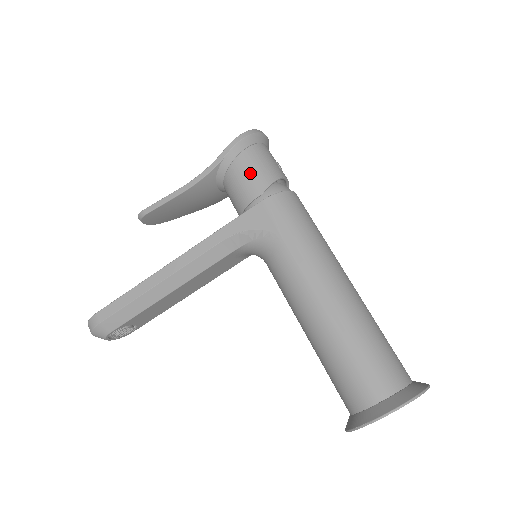
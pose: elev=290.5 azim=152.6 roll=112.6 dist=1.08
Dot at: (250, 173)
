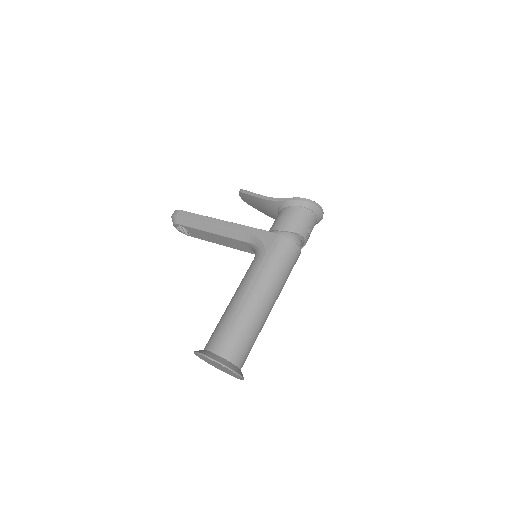
Dot at: (289, 218)
